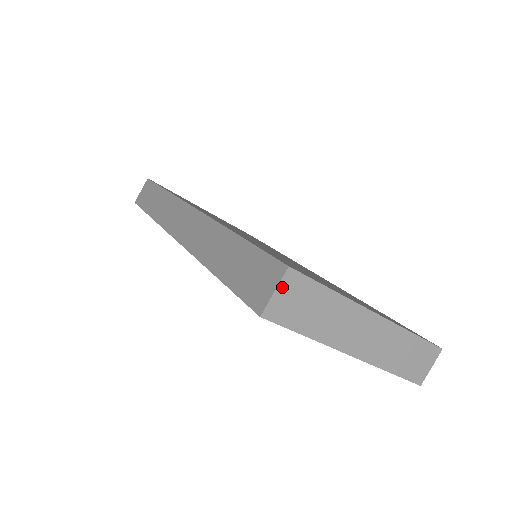
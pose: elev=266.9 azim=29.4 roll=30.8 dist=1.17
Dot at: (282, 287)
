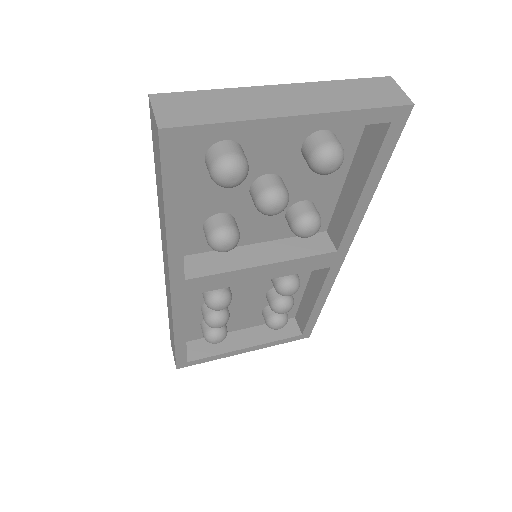
Dot at: (157, 106)
